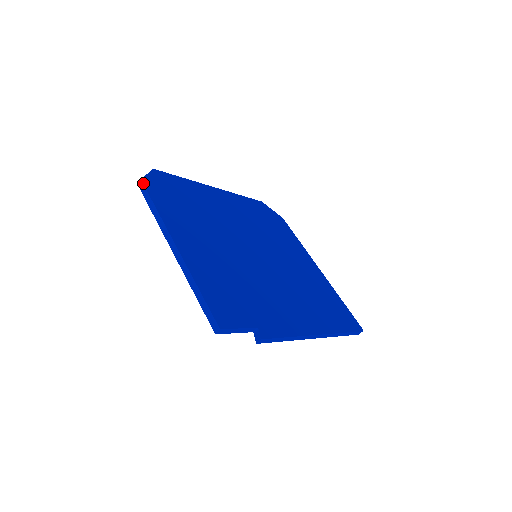
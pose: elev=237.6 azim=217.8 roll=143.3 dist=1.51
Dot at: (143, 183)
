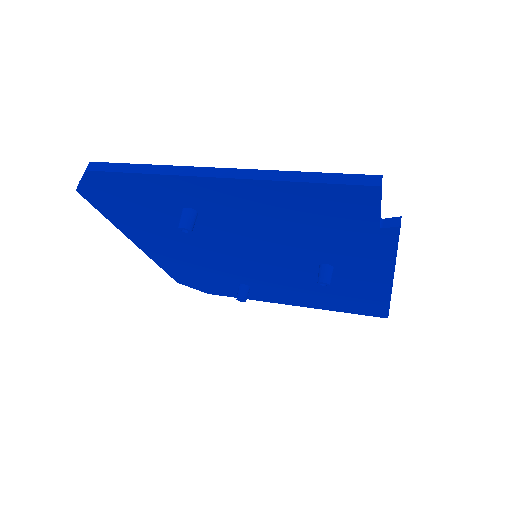
Dot at: (97, 162)
